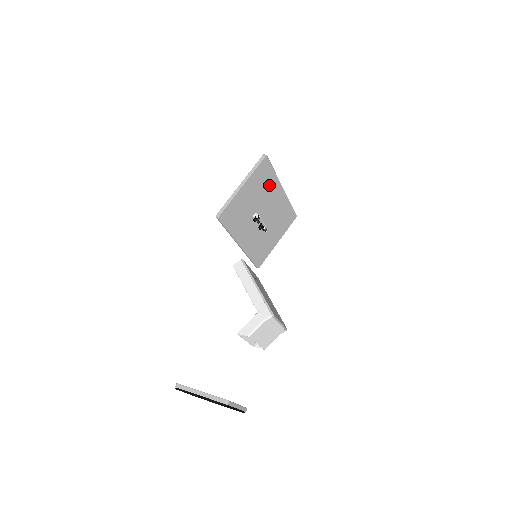
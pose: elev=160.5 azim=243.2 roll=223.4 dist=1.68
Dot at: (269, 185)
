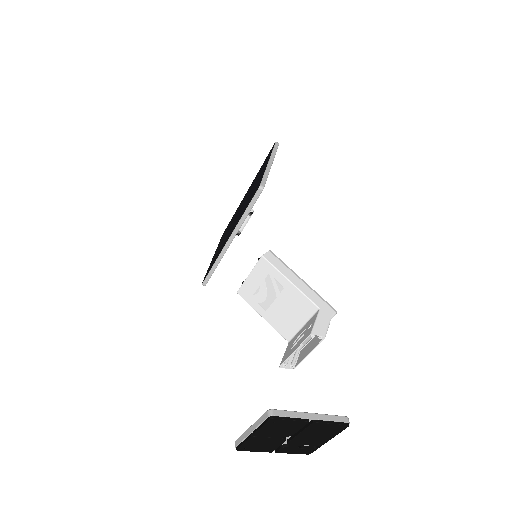
Dot at: occluded
